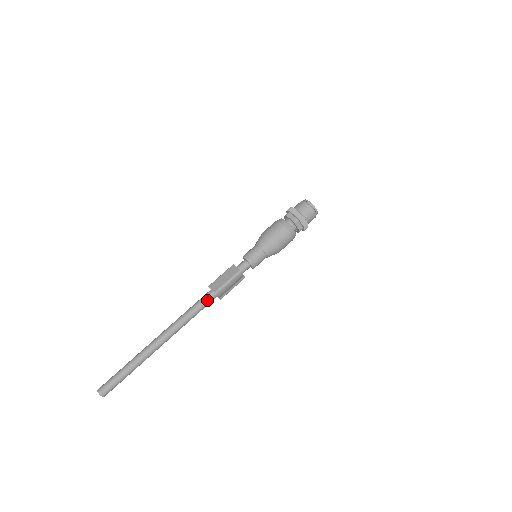
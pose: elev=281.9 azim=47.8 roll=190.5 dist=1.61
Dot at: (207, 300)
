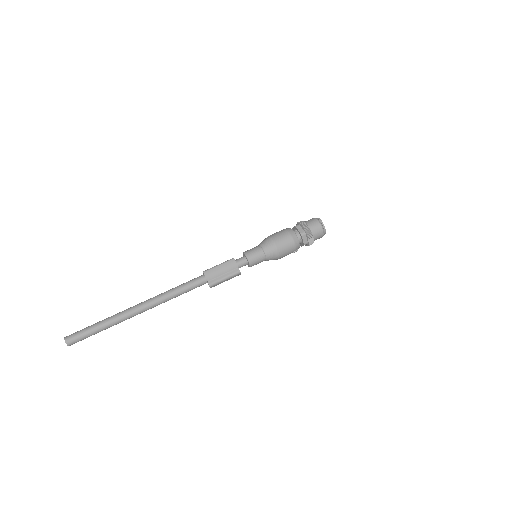
Dot at: (195, 279)
